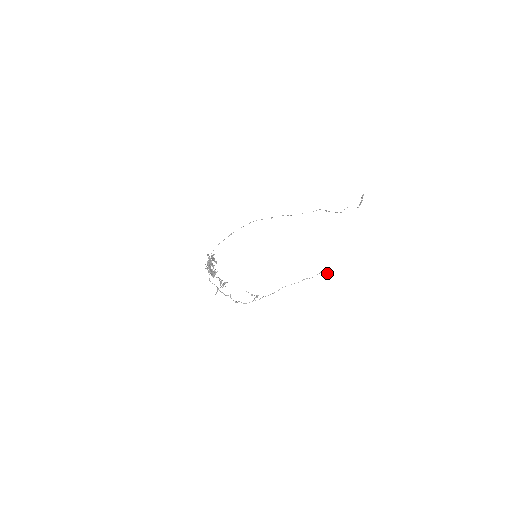
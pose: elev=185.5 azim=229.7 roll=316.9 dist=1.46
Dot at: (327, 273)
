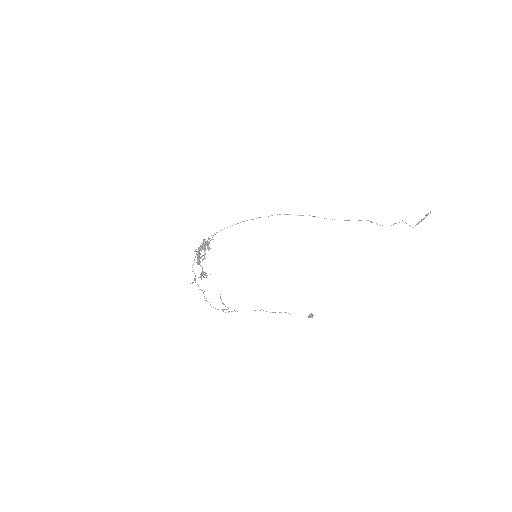
Dot at: (310, 317)
